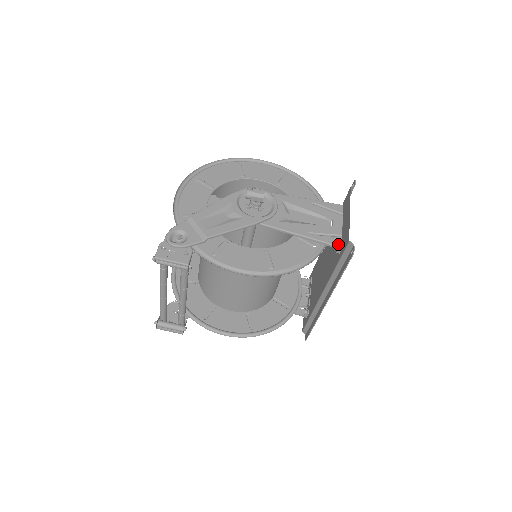
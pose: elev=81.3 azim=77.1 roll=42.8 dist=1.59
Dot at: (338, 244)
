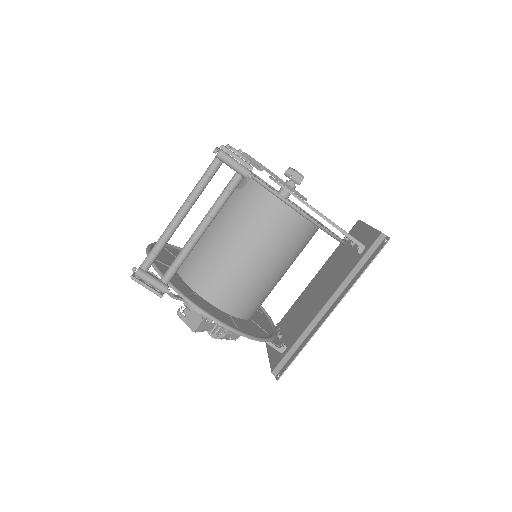
Dot at: occluded
